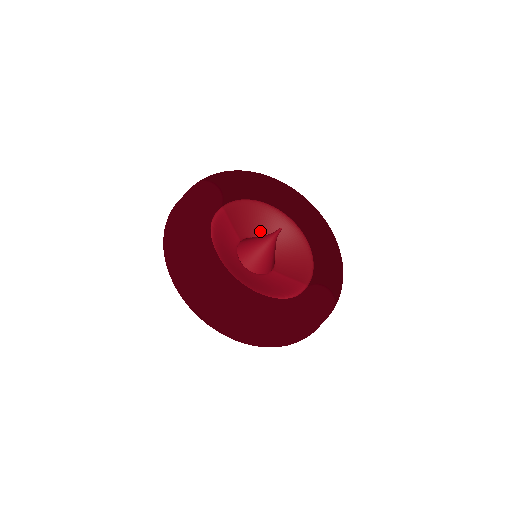
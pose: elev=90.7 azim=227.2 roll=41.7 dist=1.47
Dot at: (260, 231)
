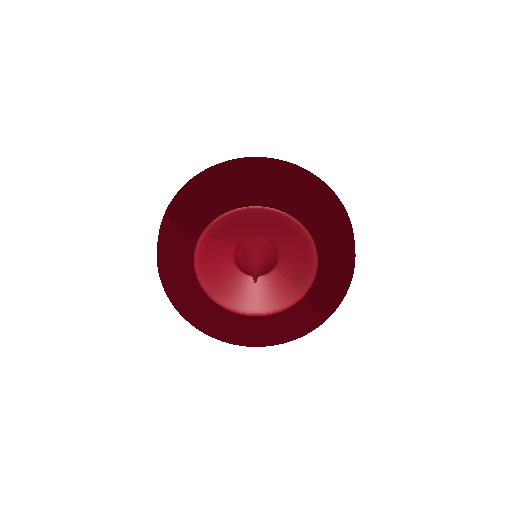
Dot at: (258, 230)
